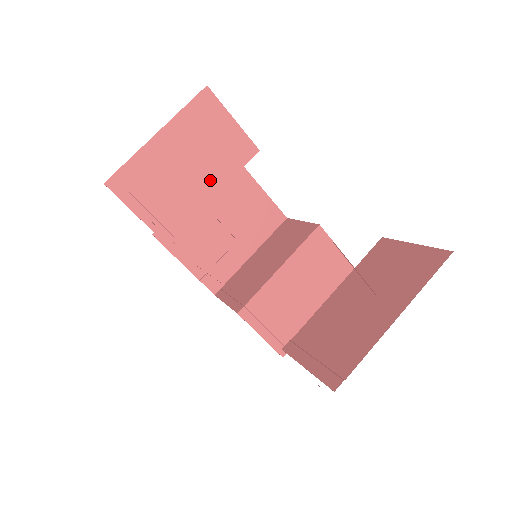
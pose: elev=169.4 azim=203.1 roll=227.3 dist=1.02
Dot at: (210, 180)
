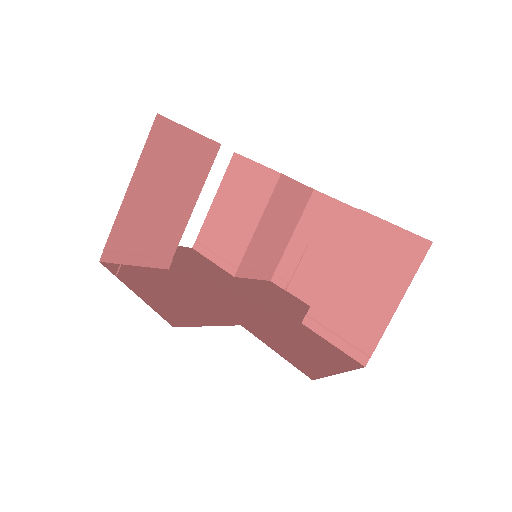
Dot at: (251, 215)
